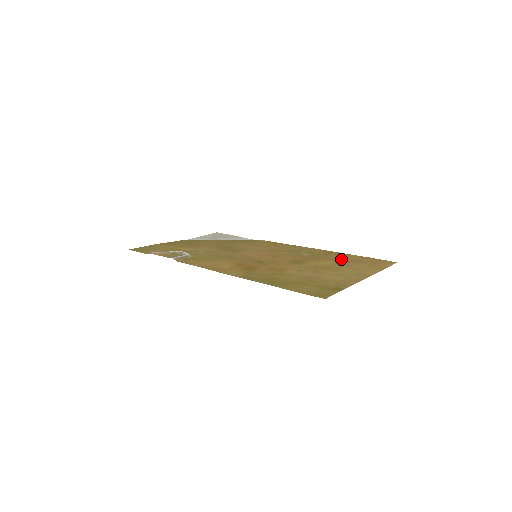
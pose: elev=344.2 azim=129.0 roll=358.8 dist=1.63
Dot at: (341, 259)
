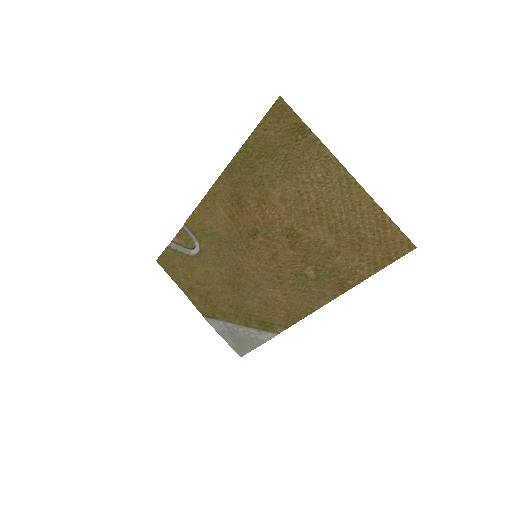
Dot at: (345, 253)
